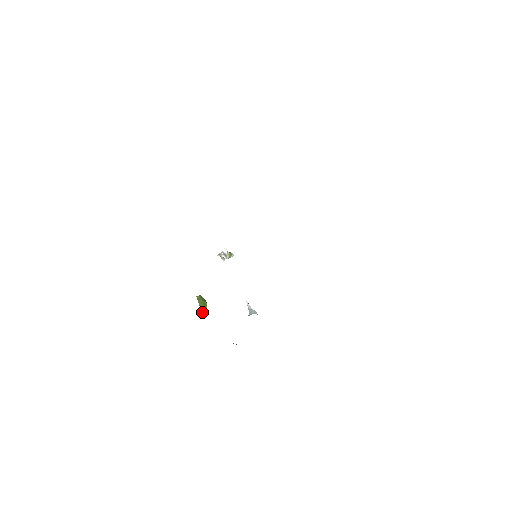
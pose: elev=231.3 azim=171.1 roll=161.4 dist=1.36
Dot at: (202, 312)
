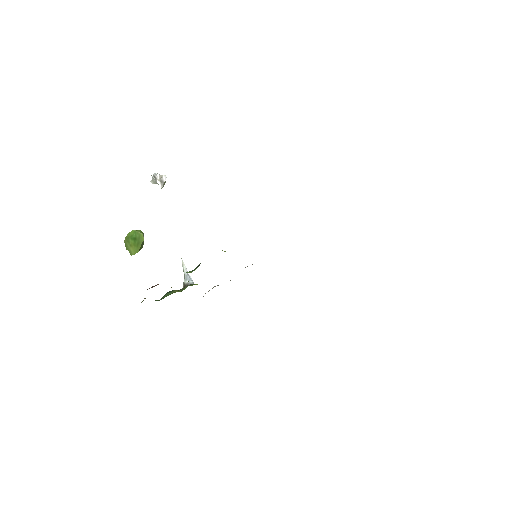
Dot at: (137, 252)
